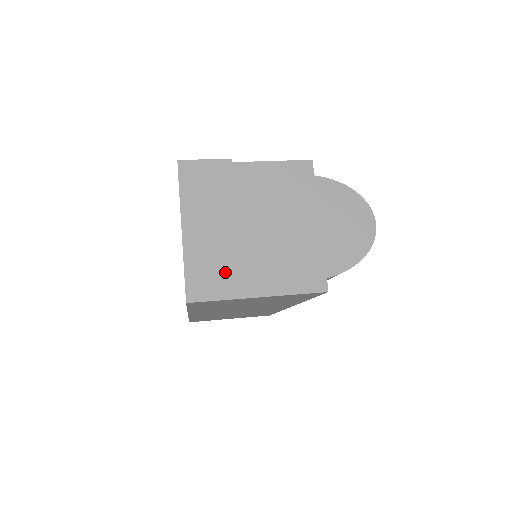
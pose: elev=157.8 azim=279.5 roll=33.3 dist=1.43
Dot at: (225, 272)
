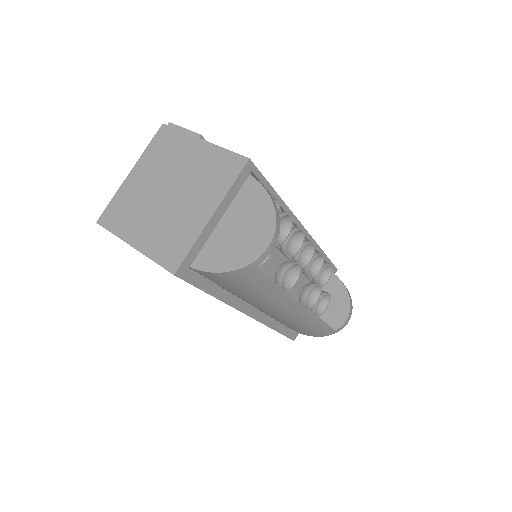
Dot at: (129, 215)
